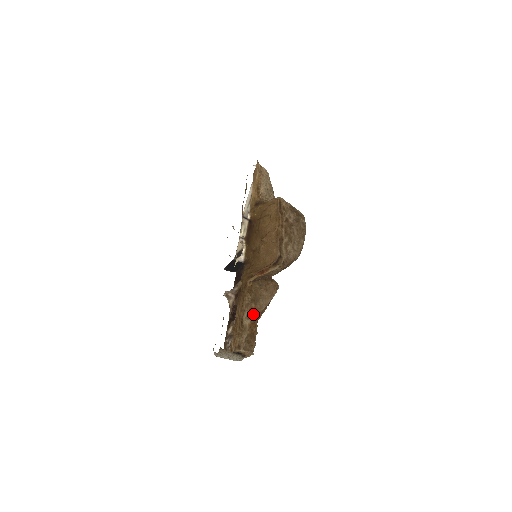
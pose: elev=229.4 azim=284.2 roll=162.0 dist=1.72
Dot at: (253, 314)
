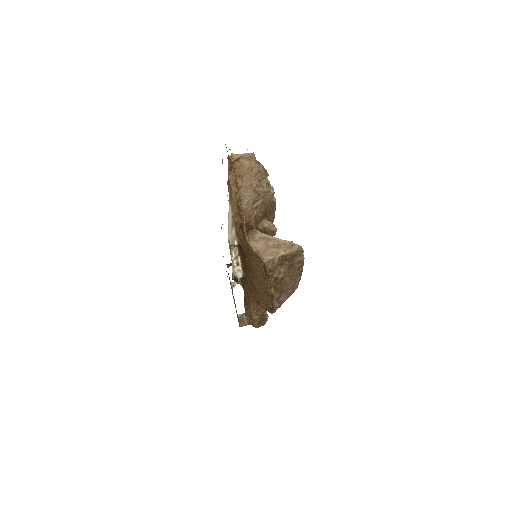
Dot at: (260, 311)
